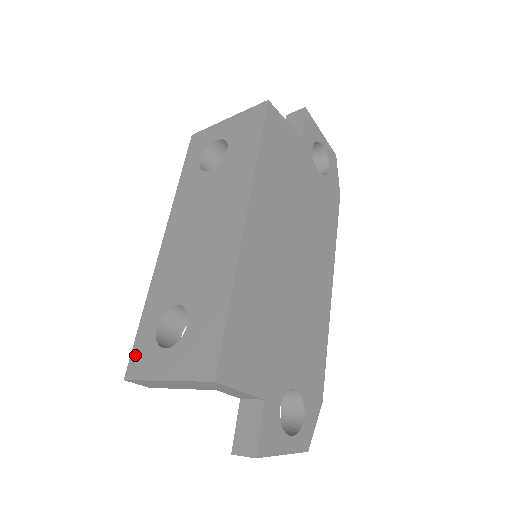
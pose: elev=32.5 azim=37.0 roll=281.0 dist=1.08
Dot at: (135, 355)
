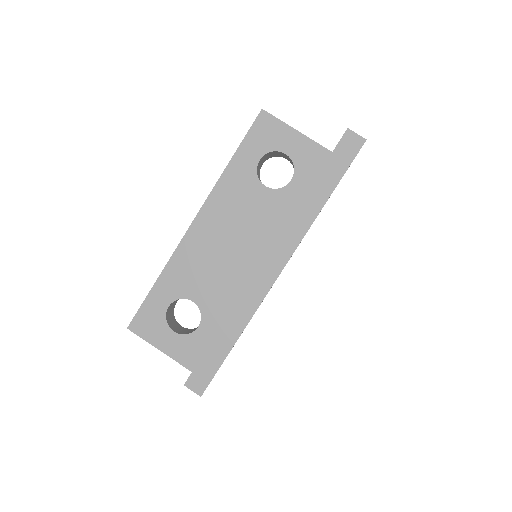
Dot at: (142, 315)
